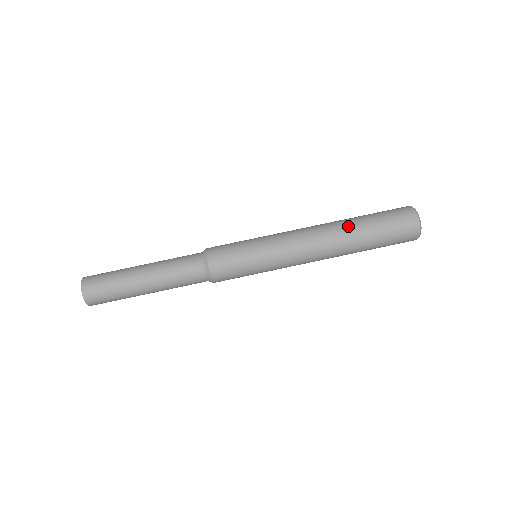
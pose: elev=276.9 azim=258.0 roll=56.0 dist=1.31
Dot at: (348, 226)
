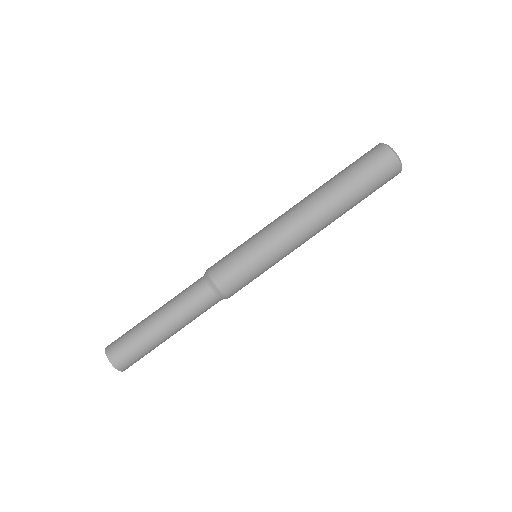
Dot at: (329, 188)
